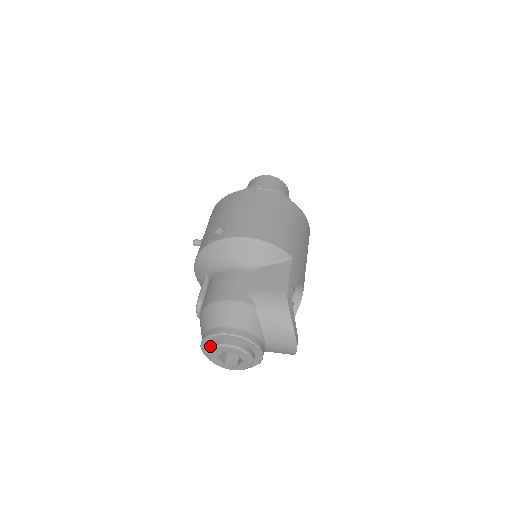
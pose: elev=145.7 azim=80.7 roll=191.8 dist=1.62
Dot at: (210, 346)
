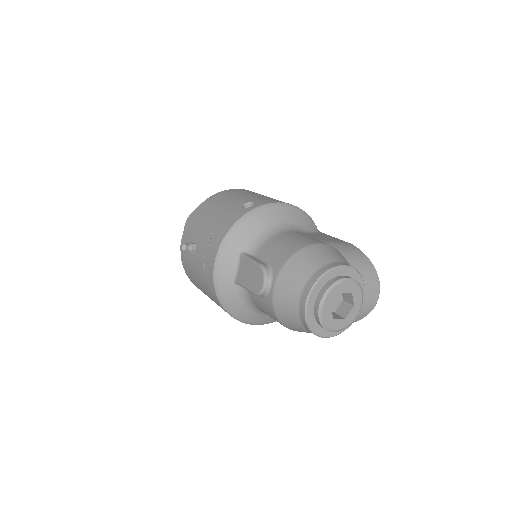
Dot at: (326, 287)
